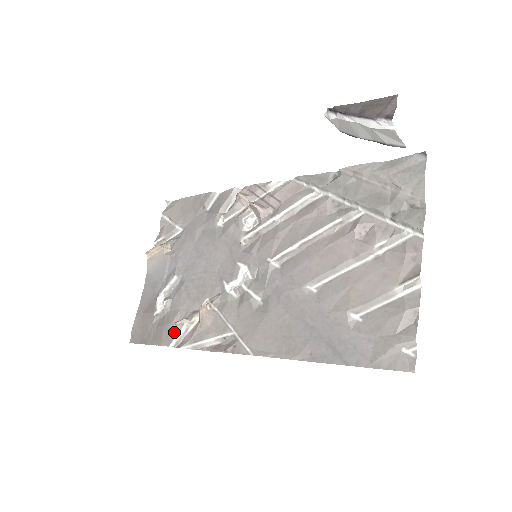
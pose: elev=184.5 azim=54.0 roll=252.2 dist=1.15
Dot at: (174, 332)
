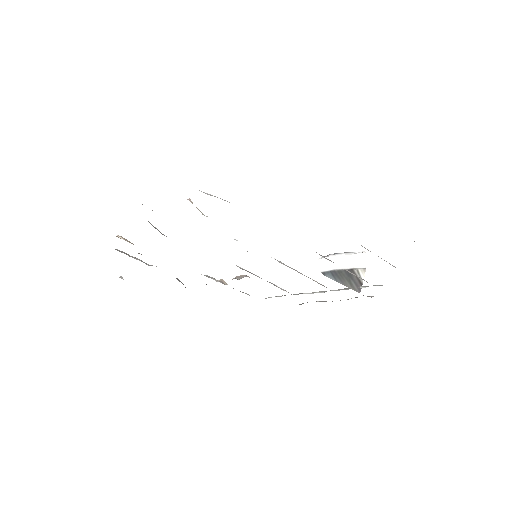
Dot at: occluded
